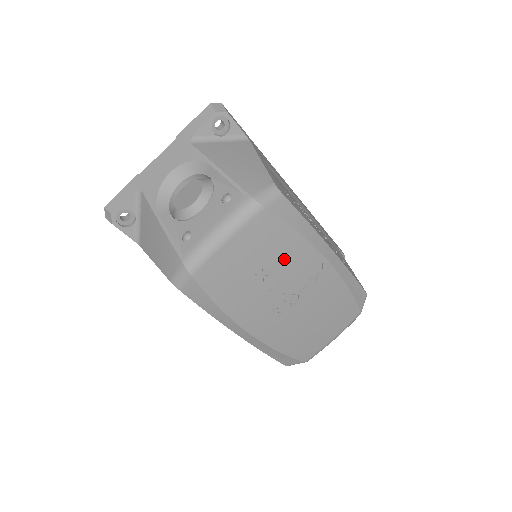
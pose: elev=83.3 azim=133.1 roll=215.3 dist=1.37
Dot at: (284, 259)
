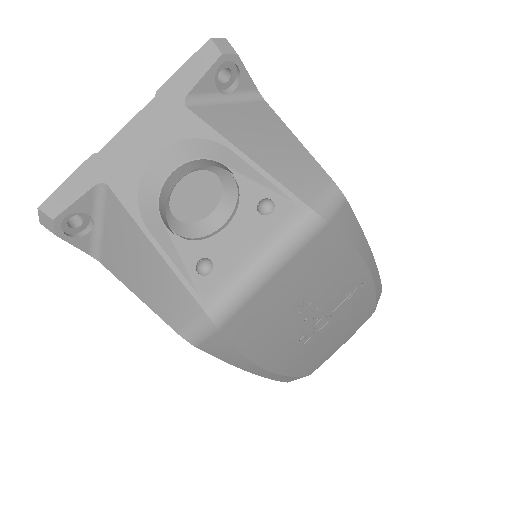
Dot at: (330, 281)
